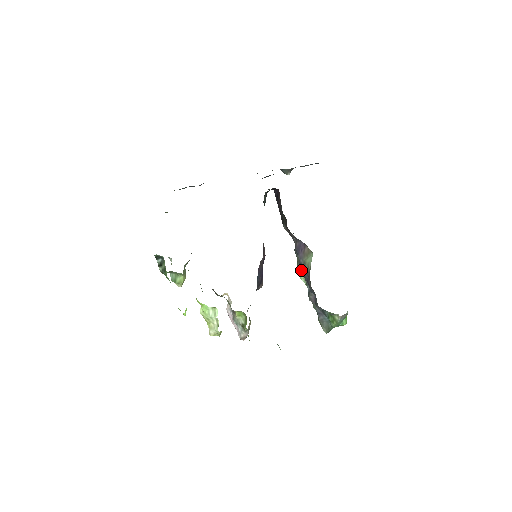
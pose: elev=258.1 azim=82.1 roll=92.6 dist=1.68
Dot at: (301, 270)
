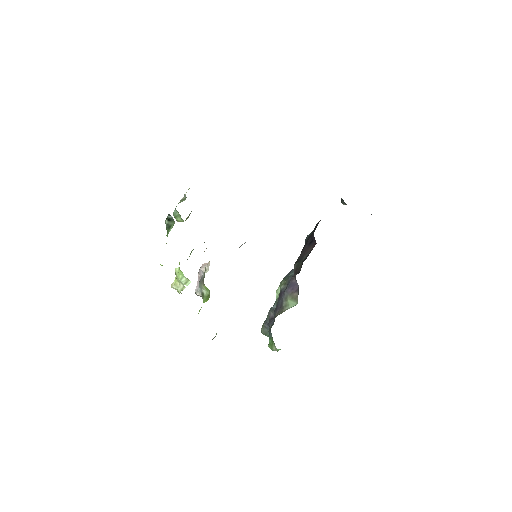
Dot at: (280, 294)
